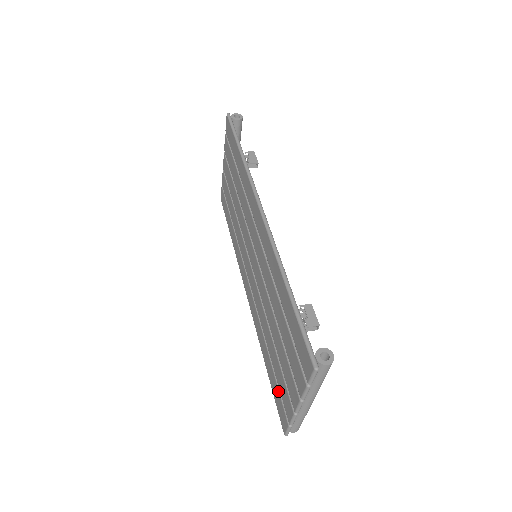
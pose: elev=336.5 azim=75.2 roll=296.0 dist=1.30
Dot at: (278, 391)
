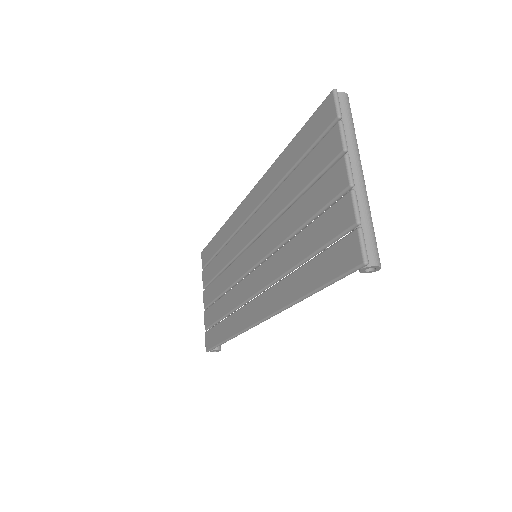
Dot at: (329, 248)
